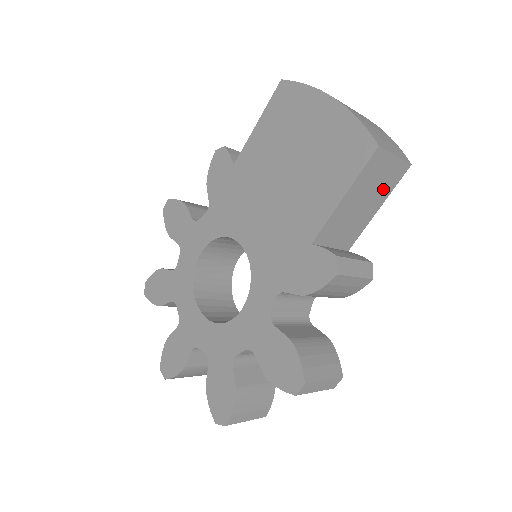
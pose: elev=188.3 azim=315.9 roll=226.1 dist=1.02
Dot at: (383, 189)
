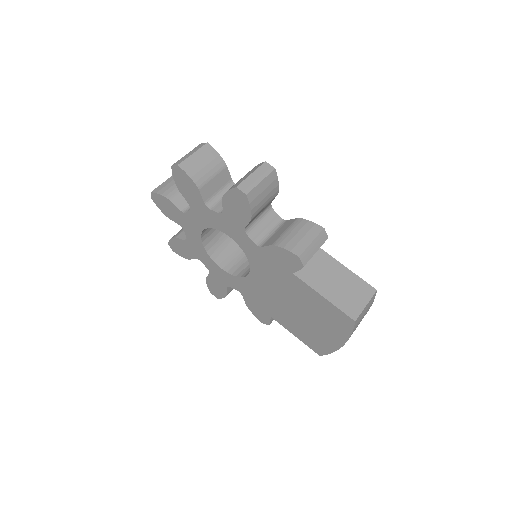
Dot at: occluded
